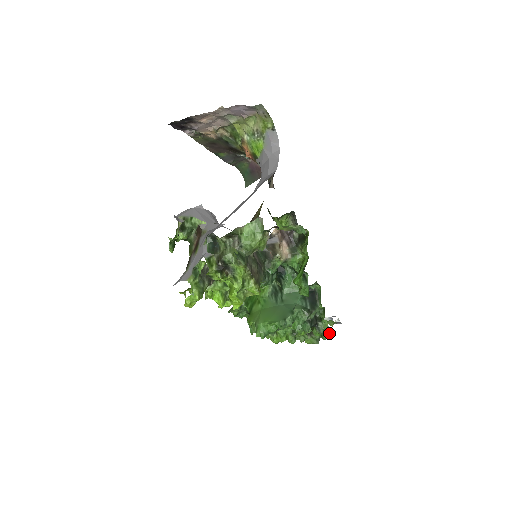
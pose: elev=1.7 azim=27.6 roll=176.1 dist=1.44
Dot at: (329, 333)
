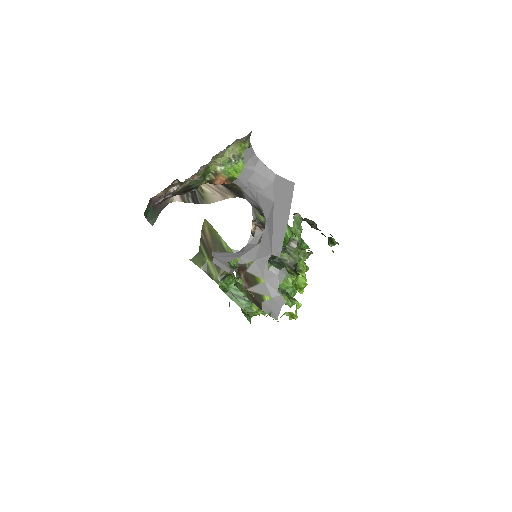
Dot at: occluded
